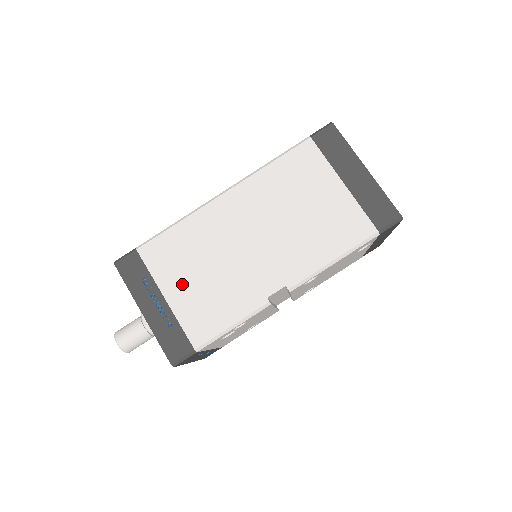
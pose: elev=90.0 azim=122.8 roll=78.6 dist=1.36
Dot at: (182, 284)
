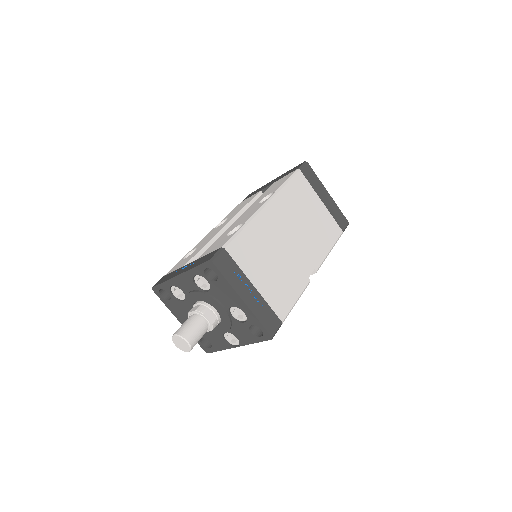
Dot at: (262, 274)
